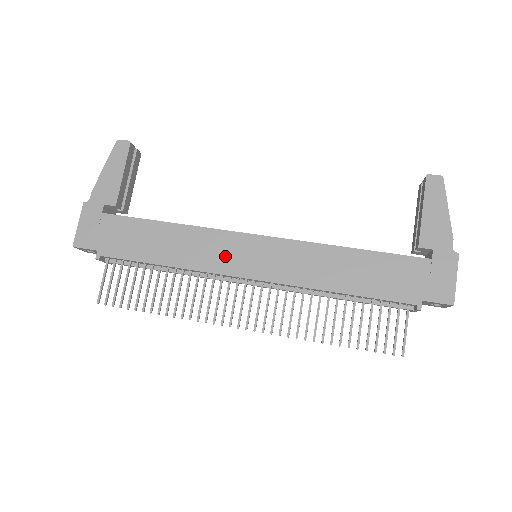
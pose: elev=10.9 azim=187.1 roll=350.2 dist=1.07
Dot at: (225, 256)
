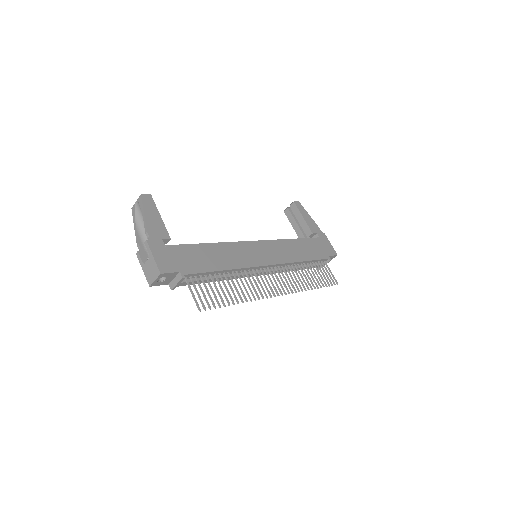
Dot at: (250, 256)
